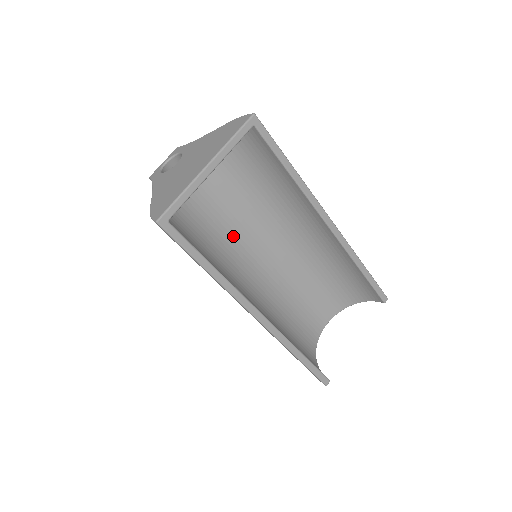
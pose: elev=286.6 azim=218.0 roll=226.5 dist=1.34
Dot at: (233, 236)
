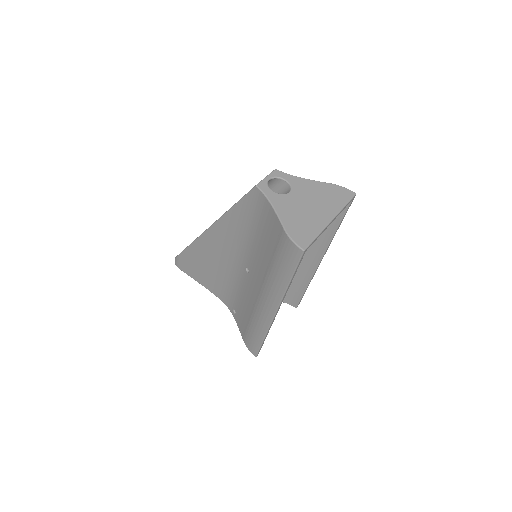
Dot at: occluded
